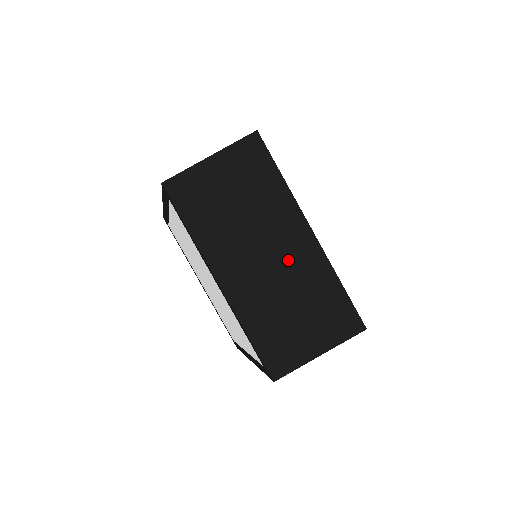
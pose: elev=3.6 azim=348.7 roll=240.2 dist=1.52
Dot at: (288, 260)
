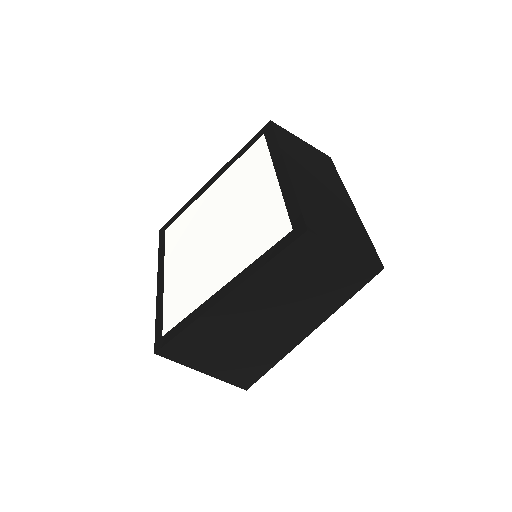
Dot at: (335, 199)
